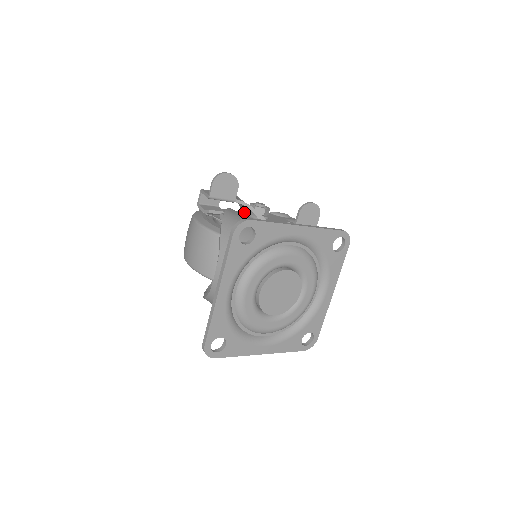
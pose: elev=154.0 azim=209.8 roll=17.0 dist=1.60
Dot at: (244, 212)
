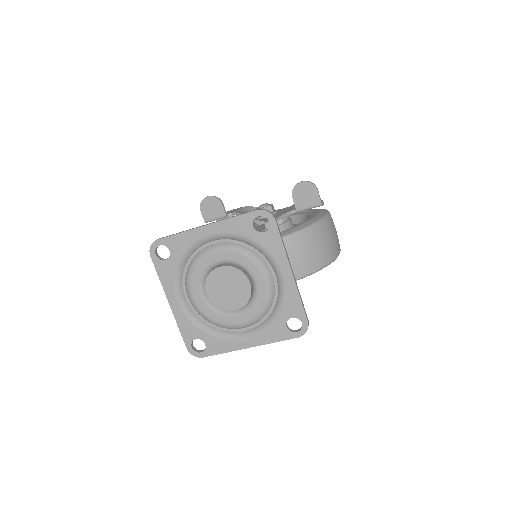
Dot at: occluded
